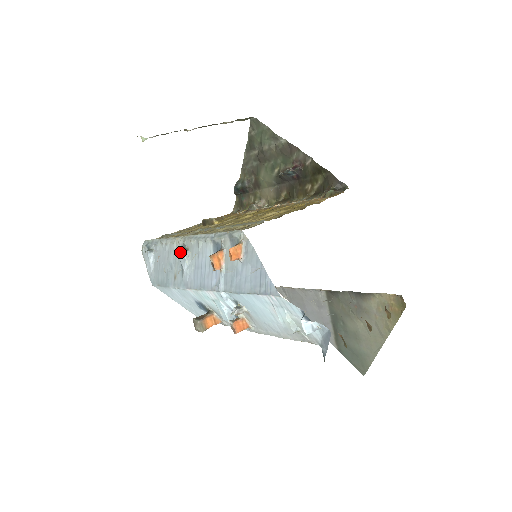
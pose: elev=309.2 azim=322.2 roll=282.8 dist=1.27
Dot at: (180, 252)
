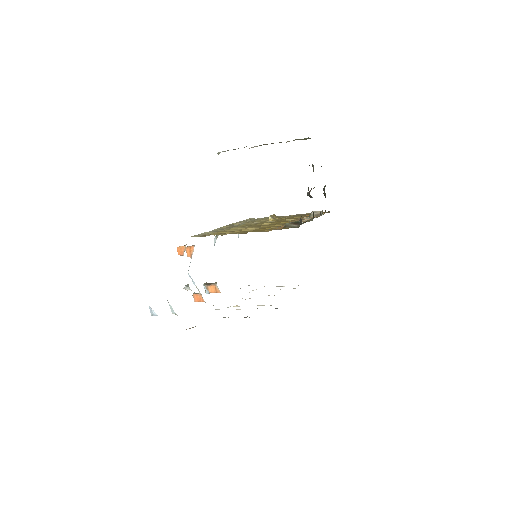
Dot at: occluded
